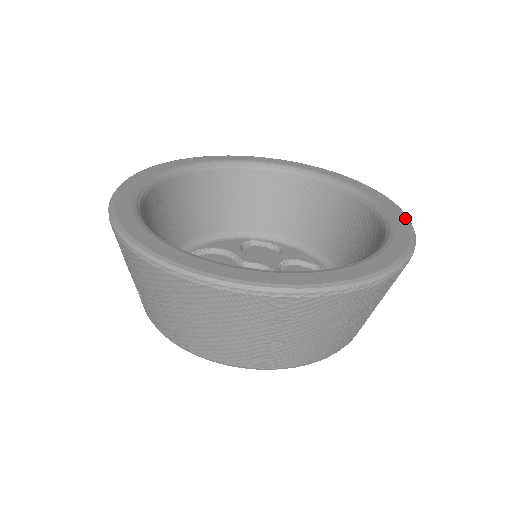
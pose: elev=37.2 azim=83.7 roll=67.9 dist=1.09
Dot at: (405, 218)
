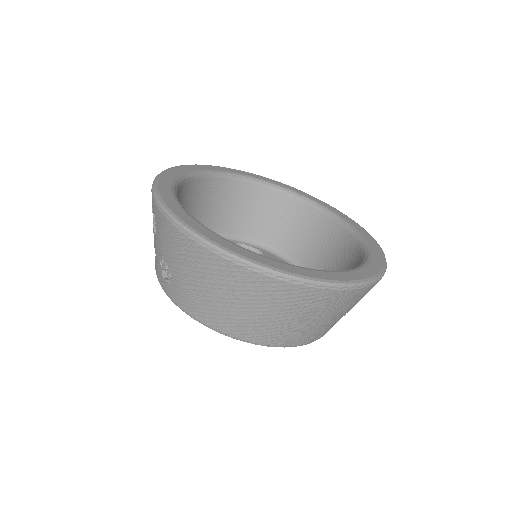
Dot at: (374, 241)
